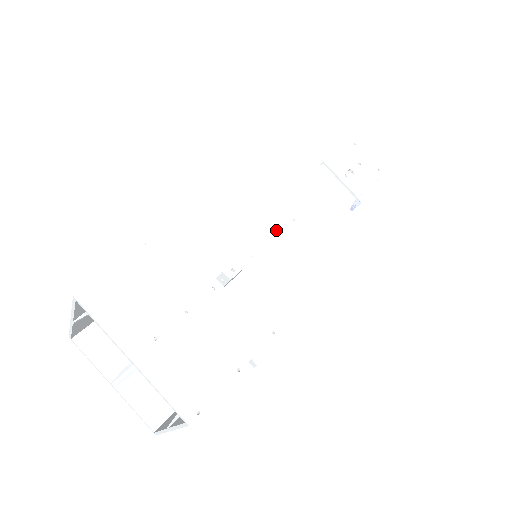
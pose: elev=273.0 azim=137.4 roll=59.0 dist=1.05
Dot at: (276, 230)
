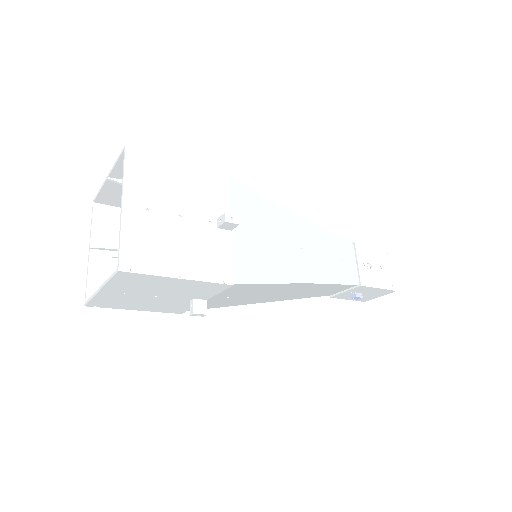
Dot at: (283, 239)
